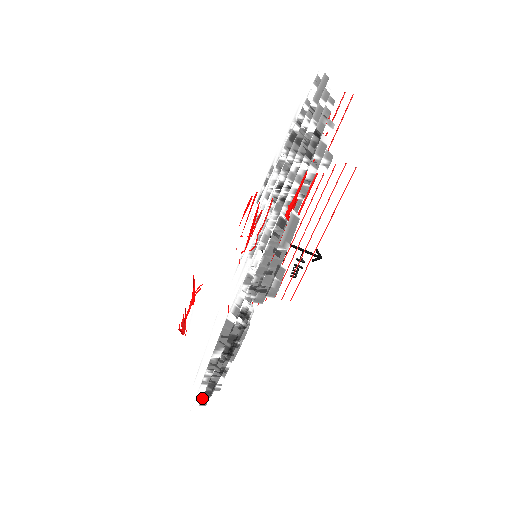
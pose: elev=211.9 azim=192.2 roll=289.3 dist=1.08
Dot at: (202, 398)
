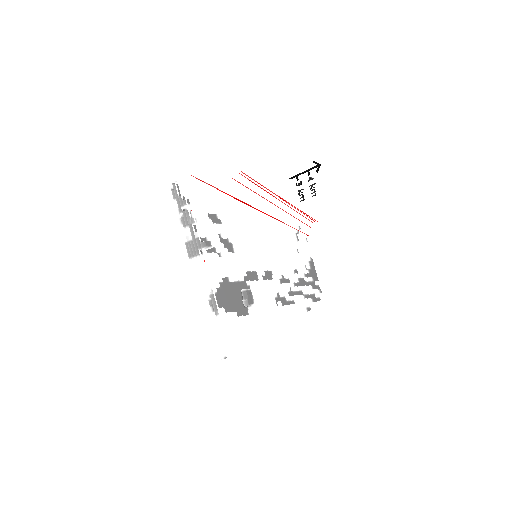
Dot at: occluded
